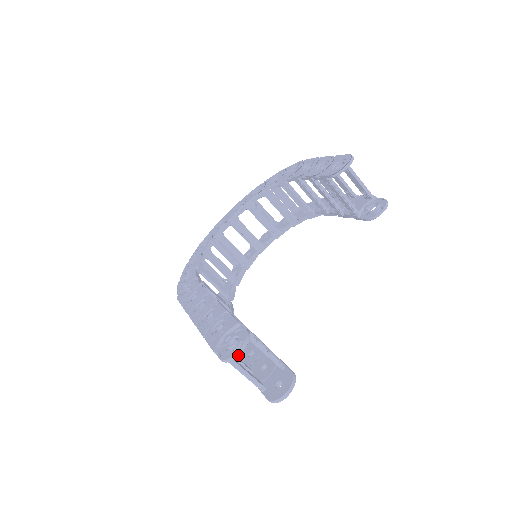
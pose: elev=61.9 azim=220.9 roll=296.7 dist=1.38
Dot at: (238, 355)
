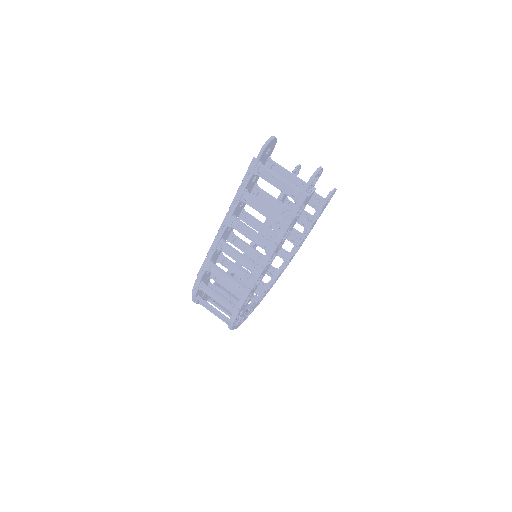
Dot at: (273, 138)
